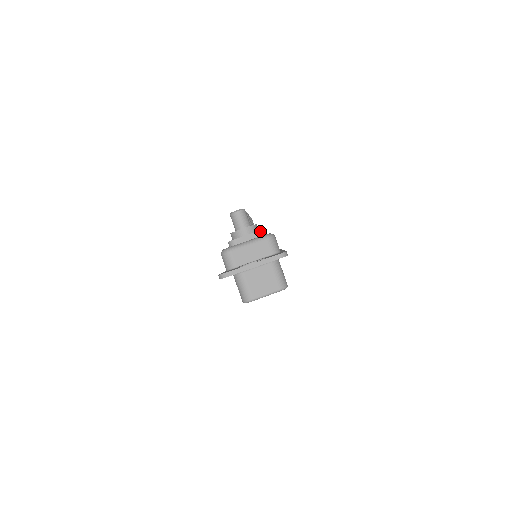
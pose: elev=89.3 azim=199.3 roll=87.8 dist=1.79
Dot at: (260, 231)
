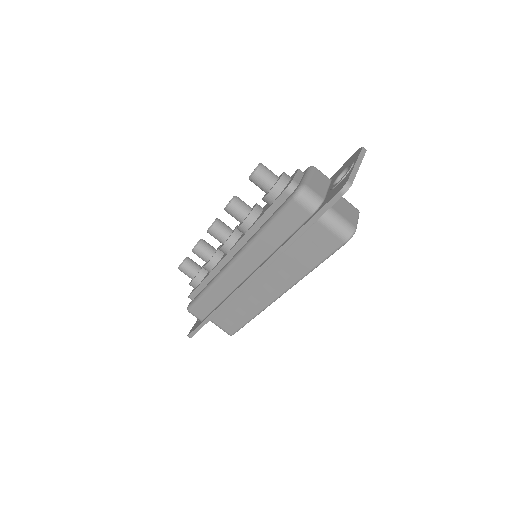
Dot at: (299, 169)
